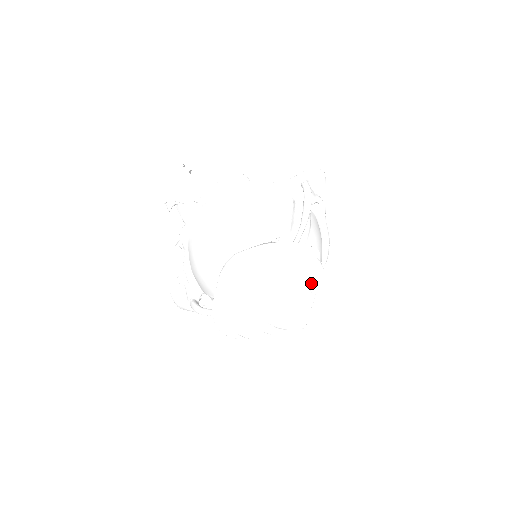
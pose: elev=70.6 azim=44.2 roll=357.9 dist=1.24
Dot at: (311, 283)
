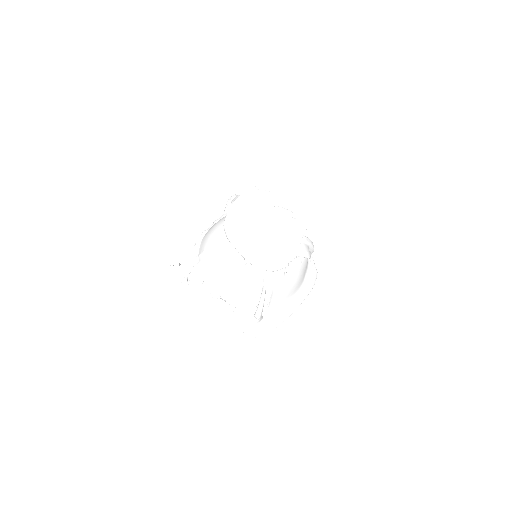
Dot at: (278, 205)
